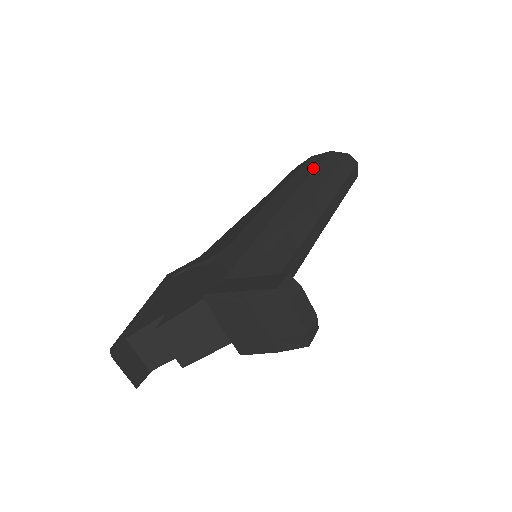
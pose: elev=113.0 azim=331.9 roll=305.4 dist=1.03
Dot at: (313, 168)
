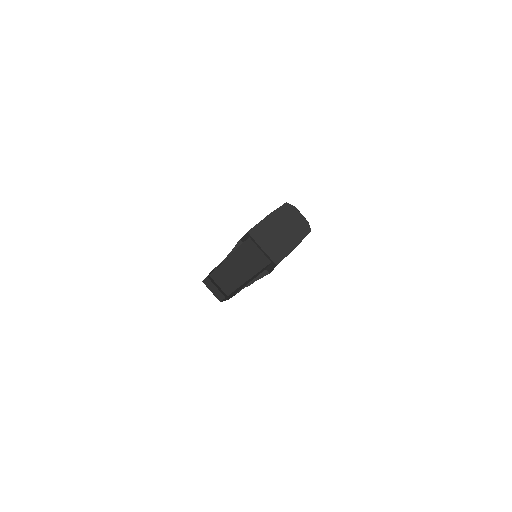
Dot at: occluded
